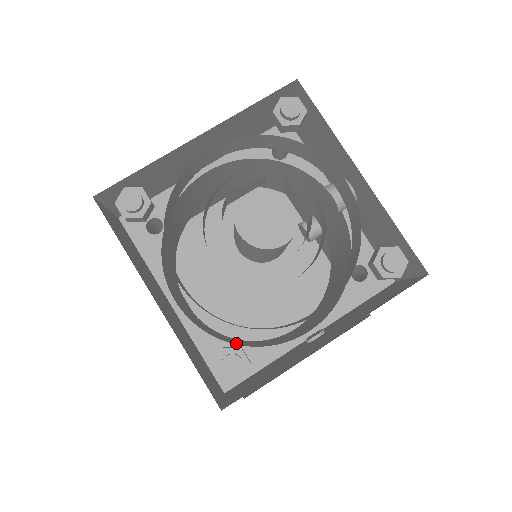
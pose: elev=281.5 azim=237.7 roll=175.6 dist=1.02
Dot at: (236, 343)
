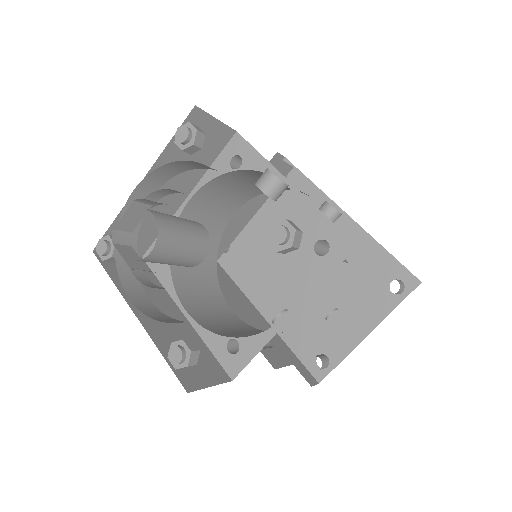
Dot at: (241, 336)
